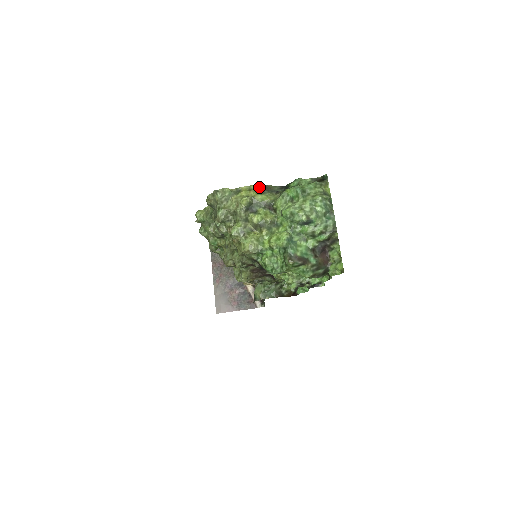
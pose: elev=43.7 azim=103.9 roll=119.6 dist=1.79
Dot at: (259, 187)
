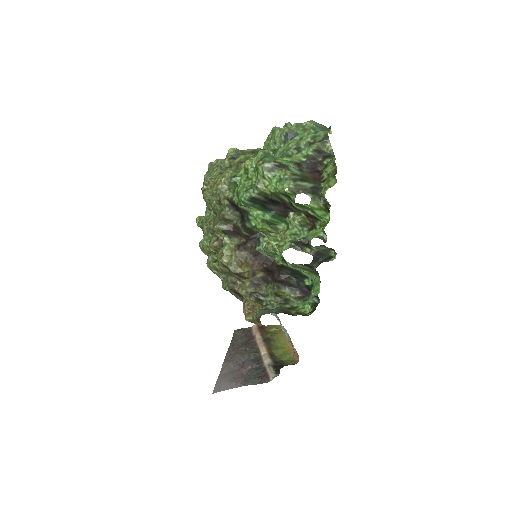
Dot at: occluded
